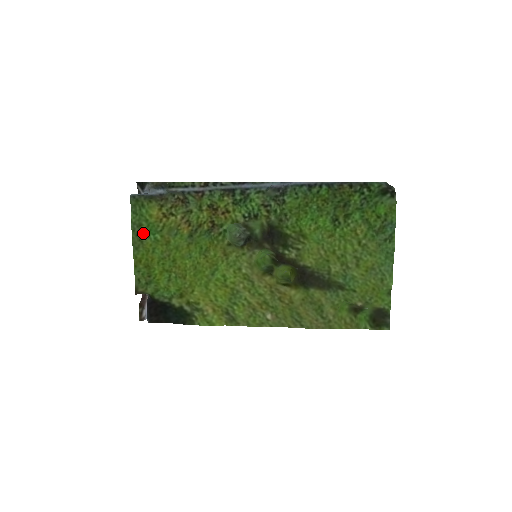
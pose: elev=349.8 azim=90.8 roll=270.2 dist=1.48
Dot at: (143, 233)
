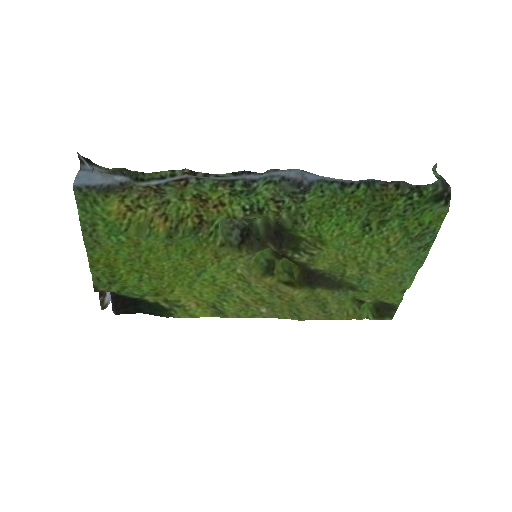
Dot at: (99, 234)
